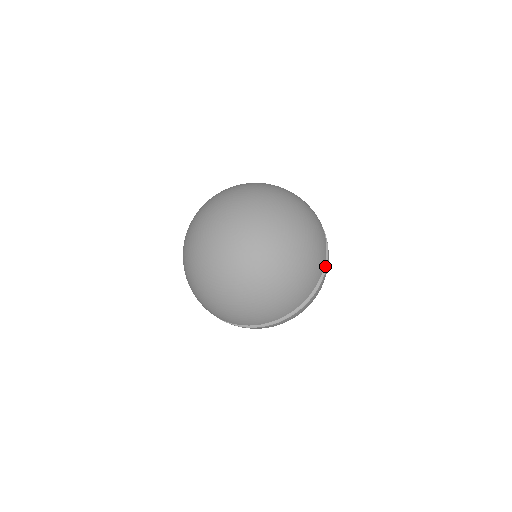
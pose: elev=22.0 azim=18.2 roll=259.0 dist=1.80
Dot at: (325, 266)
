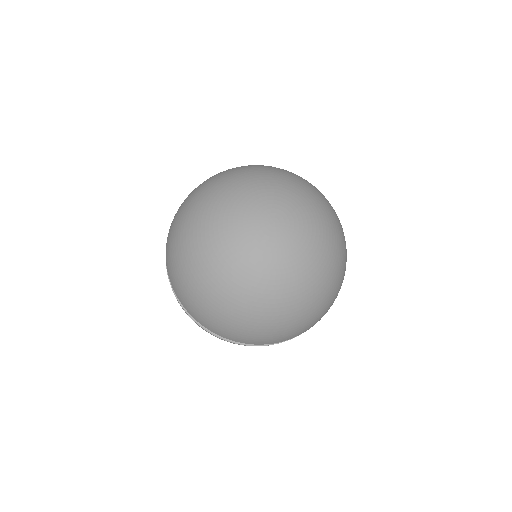
Dot at: occluded
